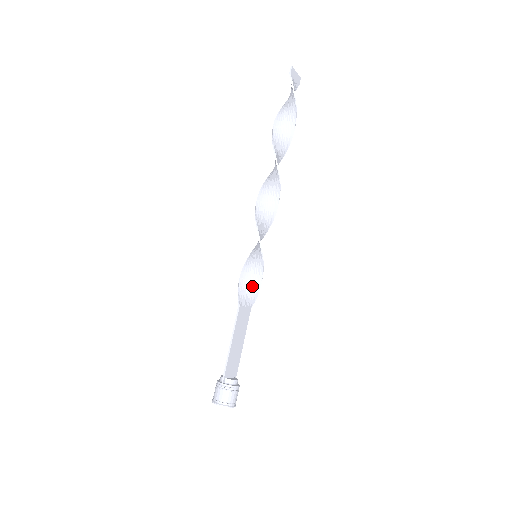
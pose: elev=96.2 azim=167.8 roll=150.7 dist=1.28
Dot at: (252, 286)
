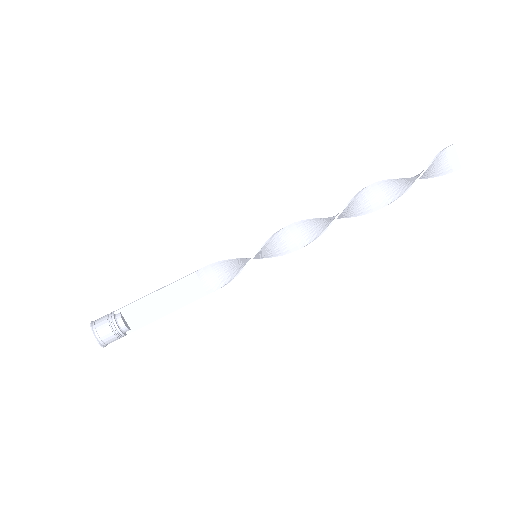
Dot at: (225, 274)
